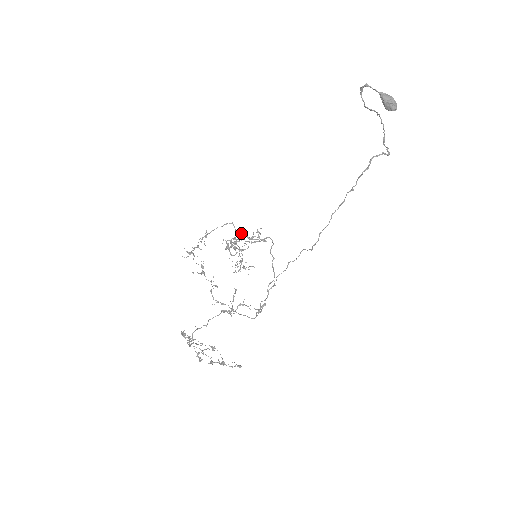
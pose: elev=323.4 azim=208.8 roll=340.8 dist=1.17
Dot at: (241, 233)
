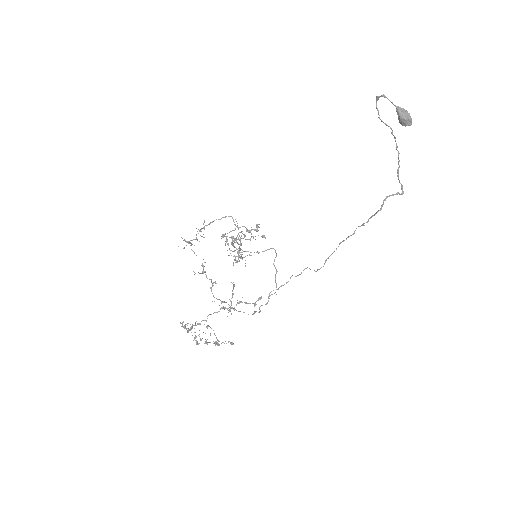
Dot at: (242, 233)
